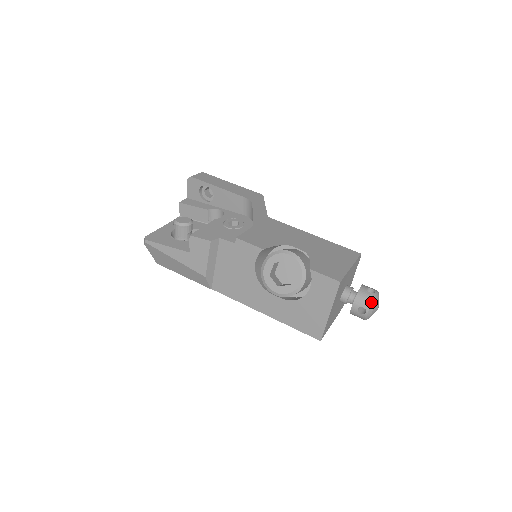
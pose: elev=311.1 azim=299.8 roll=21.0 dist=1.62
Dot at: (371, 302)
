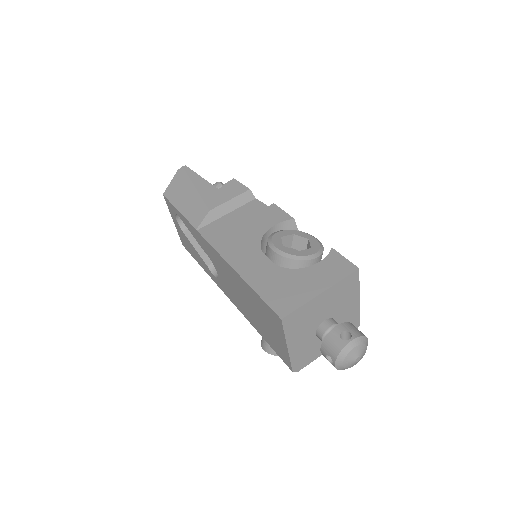
Dot at: (362, 335)
